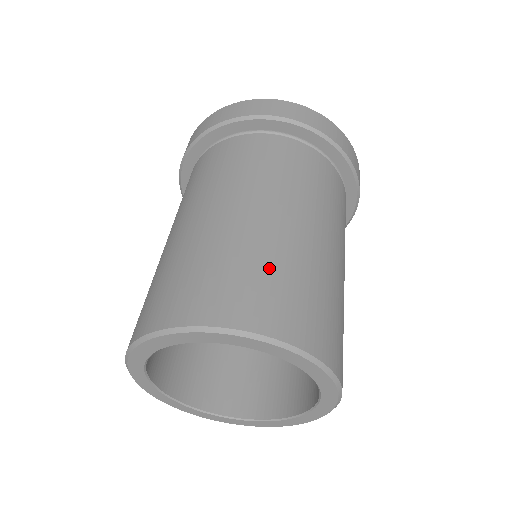
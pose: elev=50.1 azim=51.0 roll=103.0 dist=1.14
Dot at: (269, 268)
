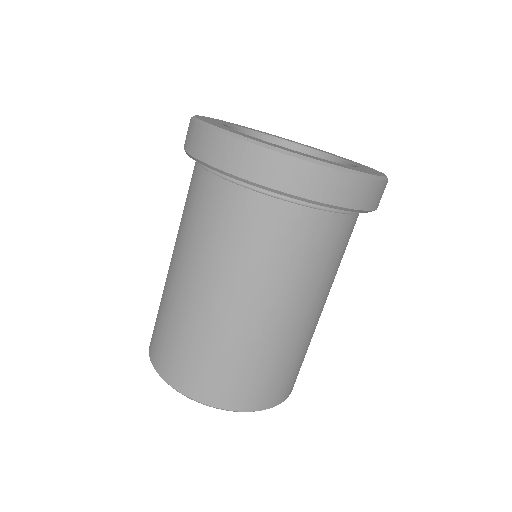
Dot at: (207, 353)
